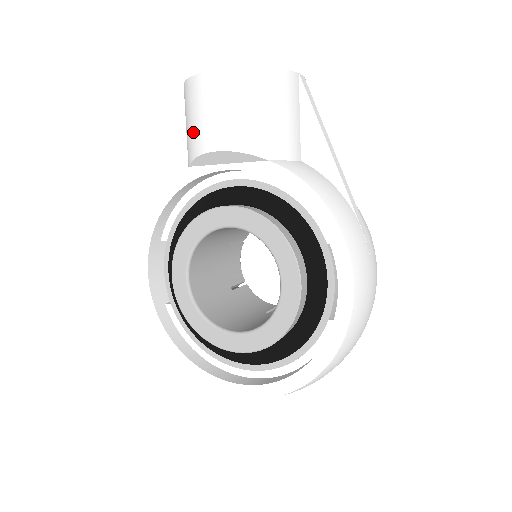
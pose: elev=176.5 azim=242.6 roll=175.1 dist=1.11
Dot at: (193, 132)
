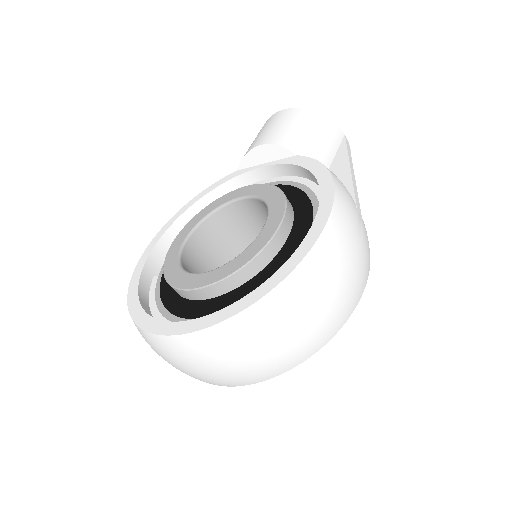
Dot at: (251, 145)
